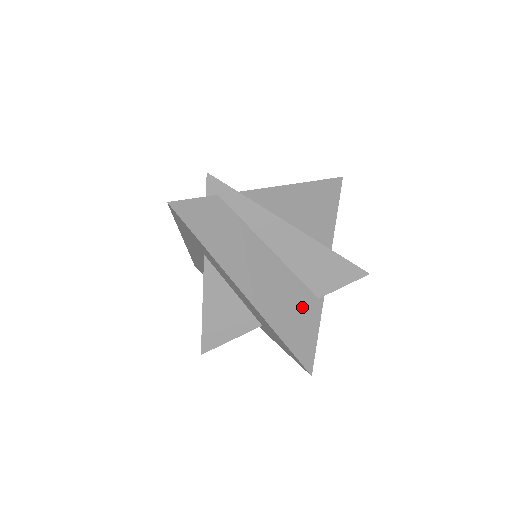
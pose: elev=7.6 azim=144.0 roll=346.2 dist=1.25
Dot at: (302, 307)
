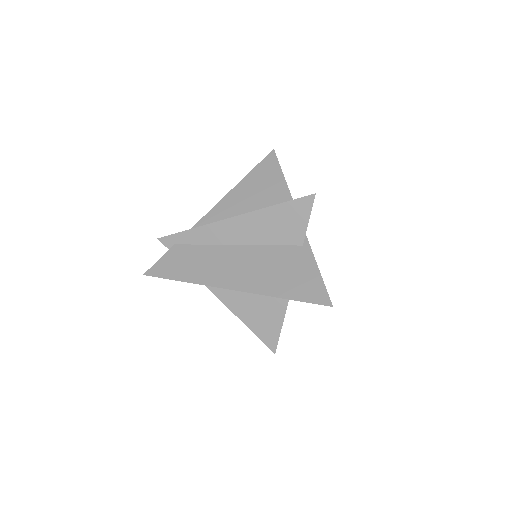
Dot at: (289, 263)
